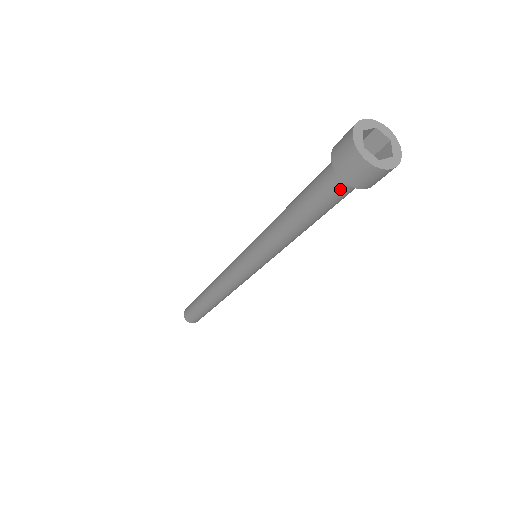
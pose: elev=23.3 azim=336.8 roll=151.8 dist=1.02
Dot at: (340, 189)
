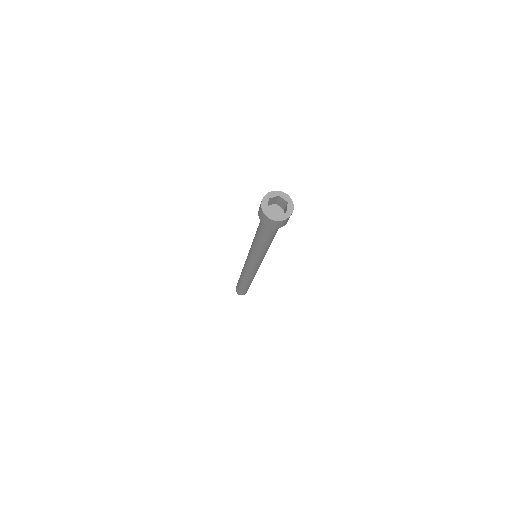
Dot at: occluded
